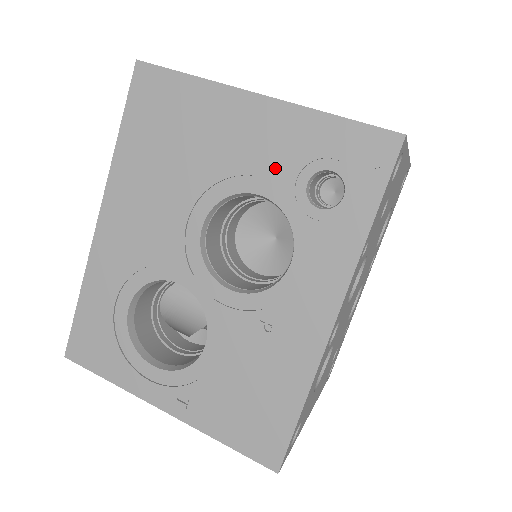
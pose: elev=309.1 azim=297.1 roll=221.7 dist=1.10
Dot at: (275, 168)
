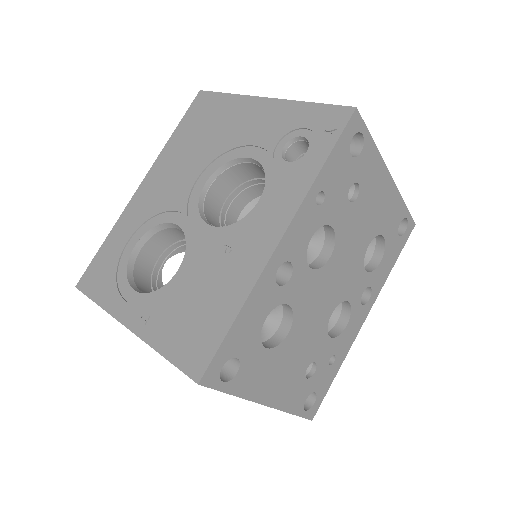
Dot at: (265, 139)
